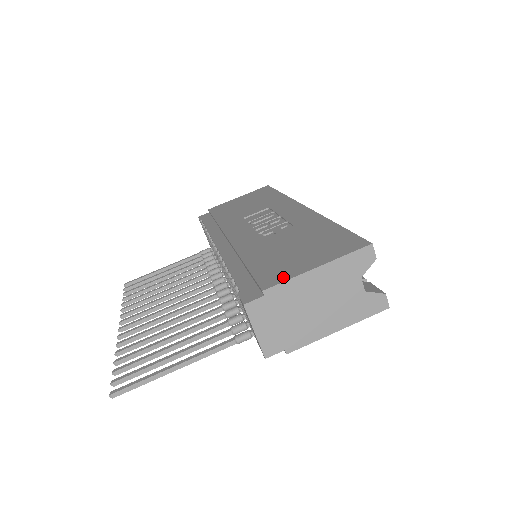
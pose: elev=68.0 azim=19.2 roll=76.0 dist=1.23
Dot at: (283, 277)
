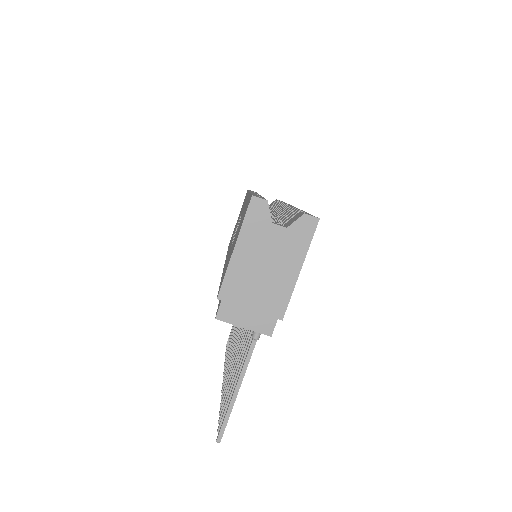
Dot at: (224, 276)
